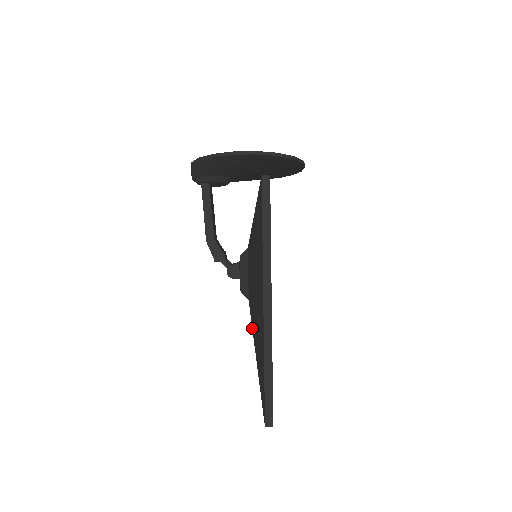
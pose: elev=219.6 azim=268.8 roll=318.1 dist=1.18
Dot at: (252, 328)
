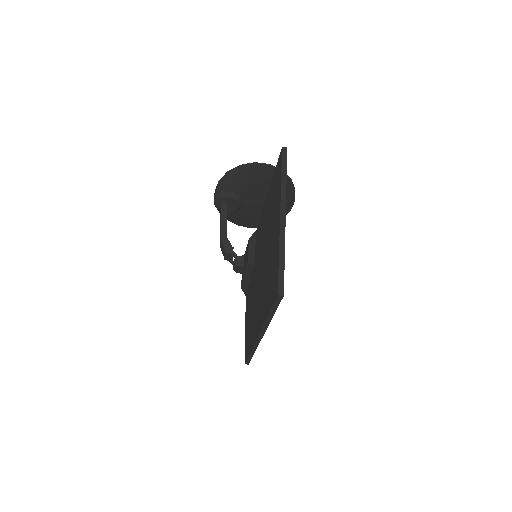
Dot at: (260, 272)
